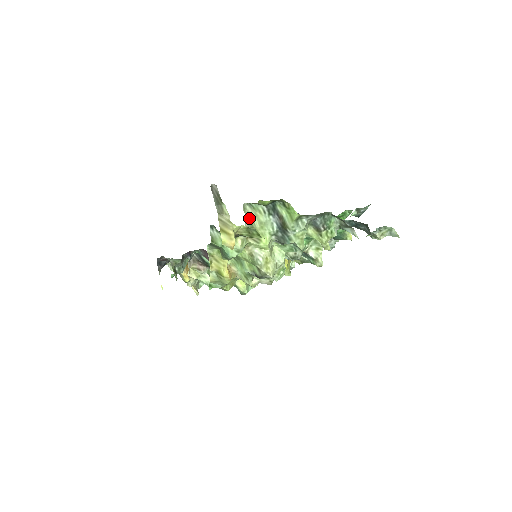
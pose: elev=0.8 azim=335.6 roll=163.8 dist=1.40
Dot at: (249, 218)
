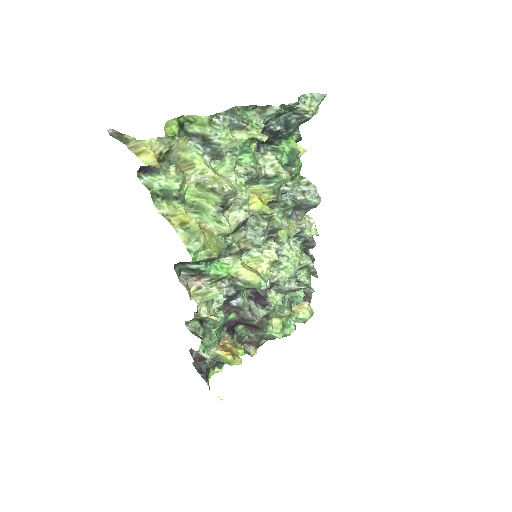
Dot at: occluded
